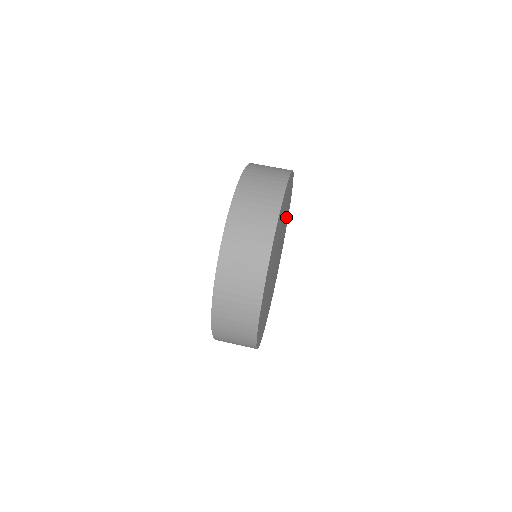
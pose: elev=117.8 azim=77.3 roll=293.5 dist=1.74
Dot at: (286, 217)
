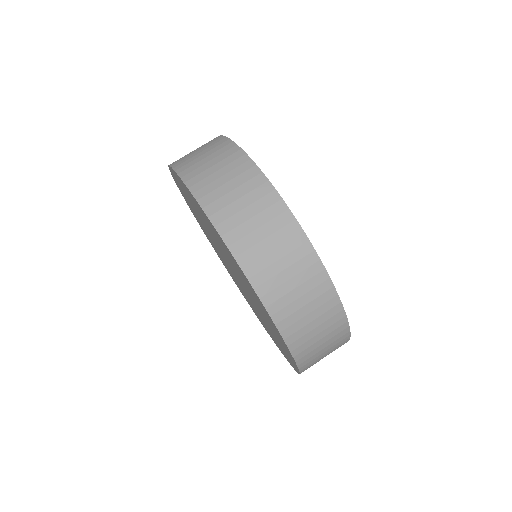
Dot at: occluded
